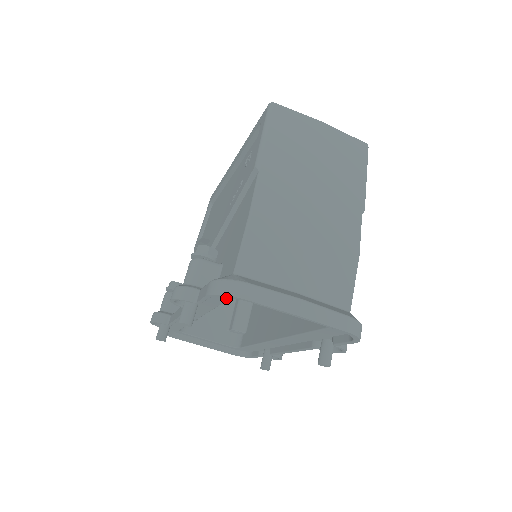
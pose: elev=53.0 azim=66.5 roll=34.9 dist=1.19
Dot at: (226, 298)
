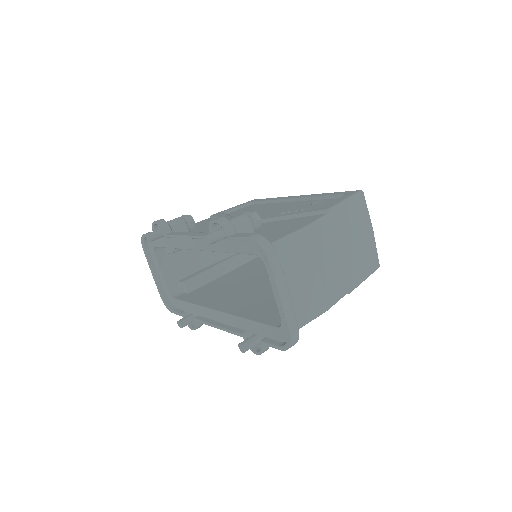
Dot at: (248, 252)
